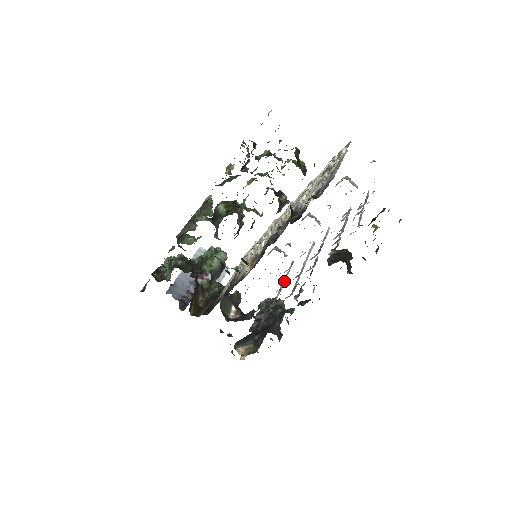
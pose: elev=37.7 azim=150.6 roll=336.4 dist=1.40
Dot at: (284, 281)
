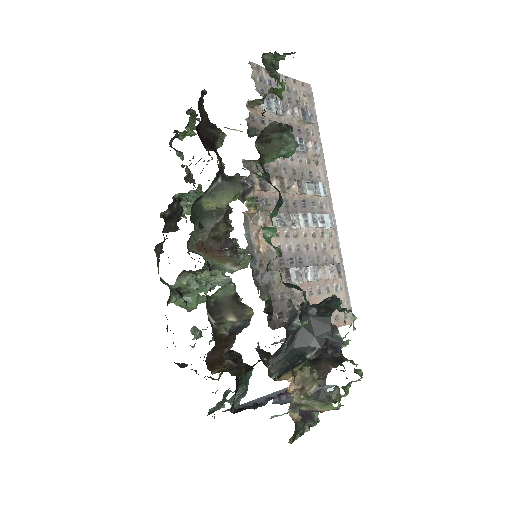
Dot at: (312, 267)
